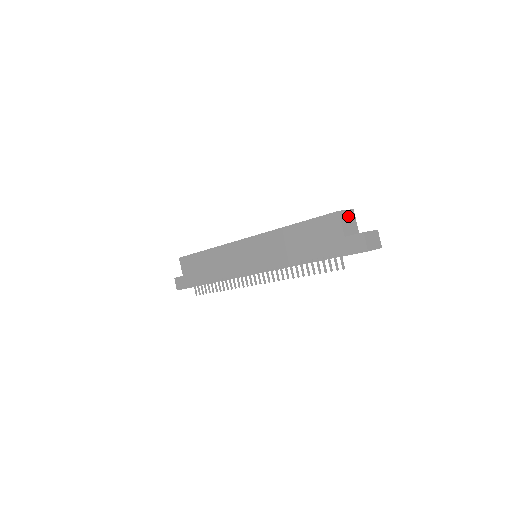
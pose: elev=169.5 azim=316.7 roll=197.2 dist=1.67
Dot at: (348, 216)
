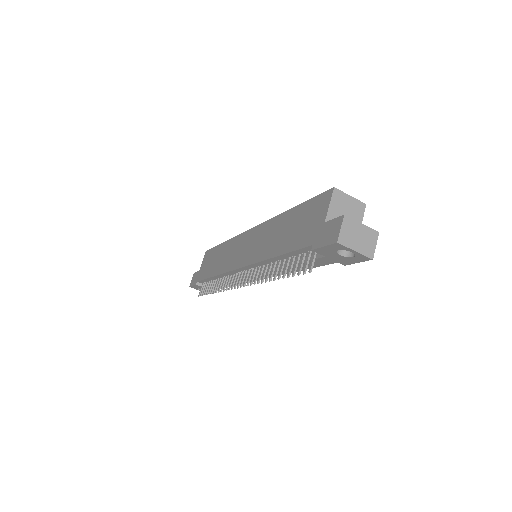
Dot at: (349, 205)
